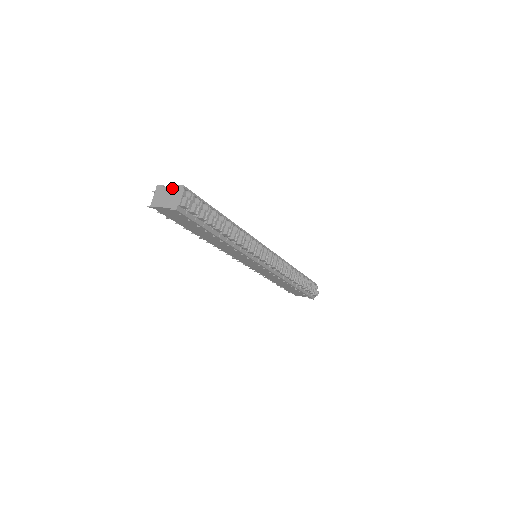
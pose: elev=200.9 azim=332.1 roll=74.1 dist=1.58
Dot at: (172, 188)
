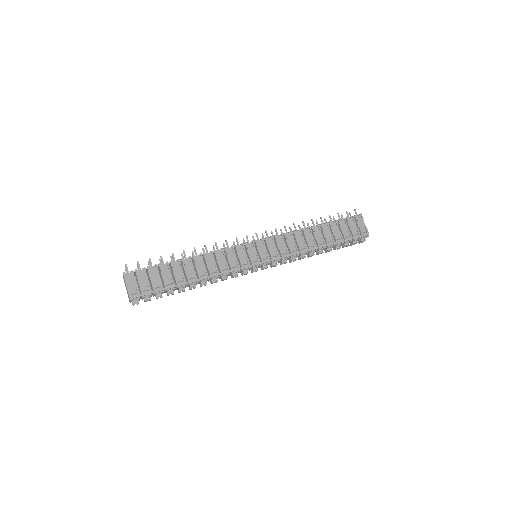
Dot at: (127, 289)
